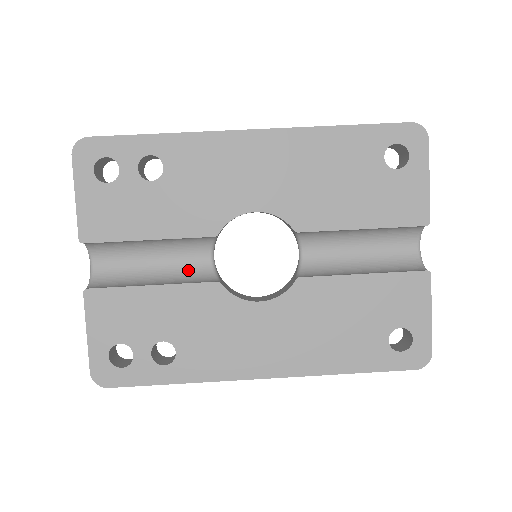
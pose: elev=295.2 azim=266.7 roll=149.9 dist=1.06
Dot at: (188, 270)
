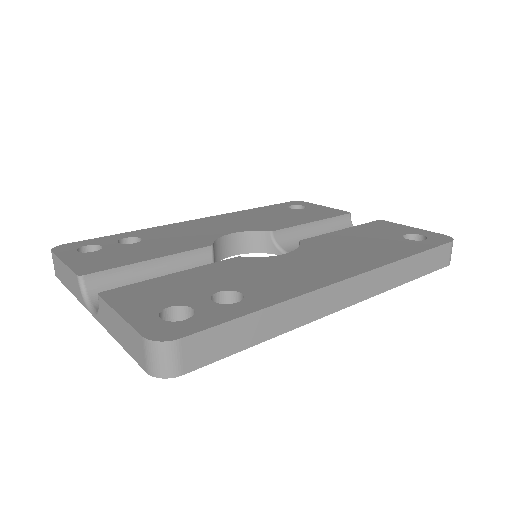
Dot at: occluded
